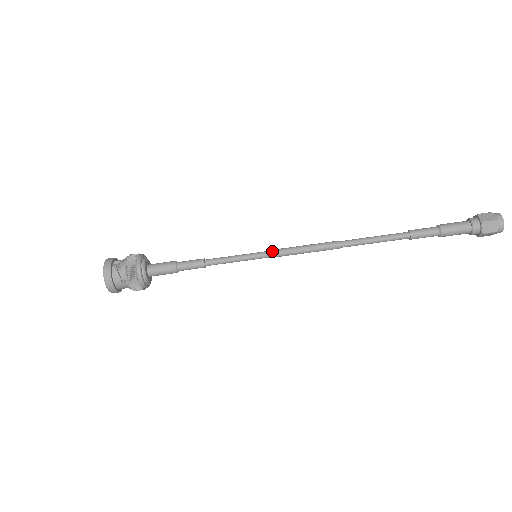
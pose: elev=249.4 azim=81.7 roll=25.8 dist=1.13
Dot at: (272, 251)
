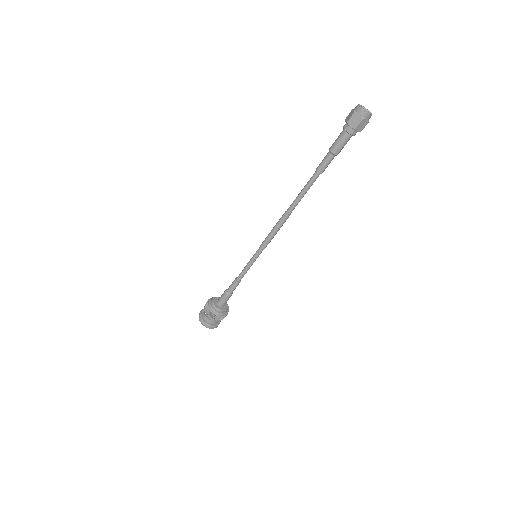
Dot at: (260, 247)
